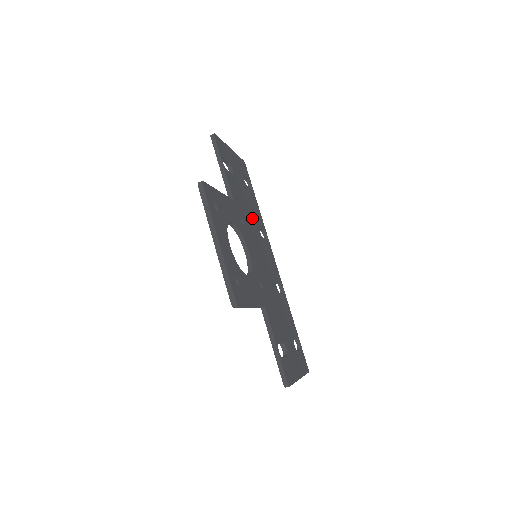
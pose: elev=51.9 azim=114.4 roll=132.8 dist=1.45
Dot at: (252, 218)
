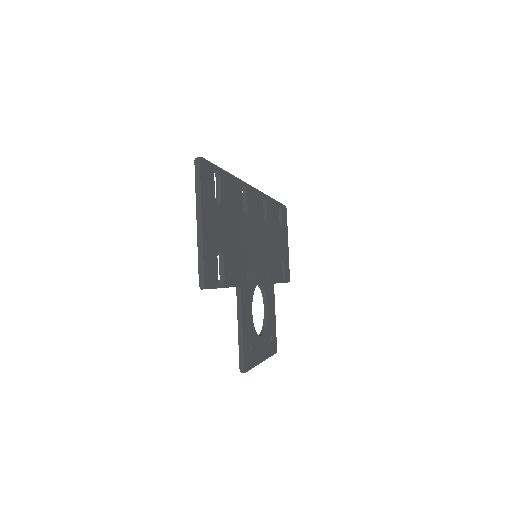
Dot at: (241, 229)
